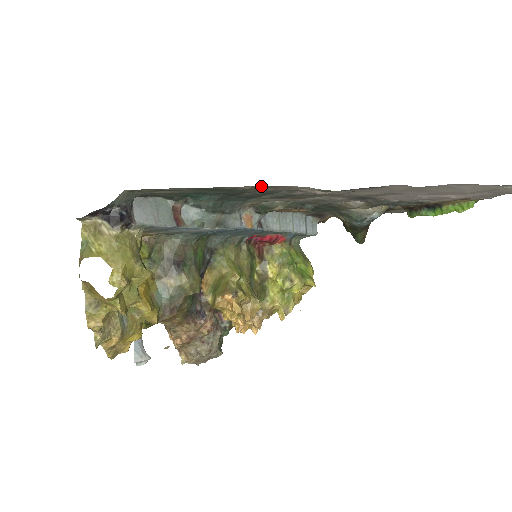
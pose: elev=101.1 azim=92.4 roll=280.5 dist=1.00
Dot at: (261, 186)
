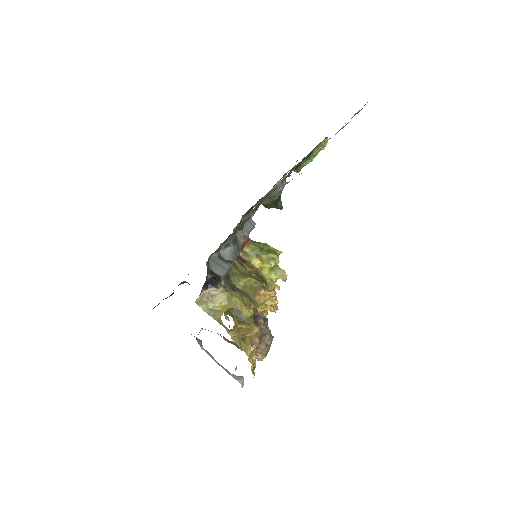
Dot at: occluded
